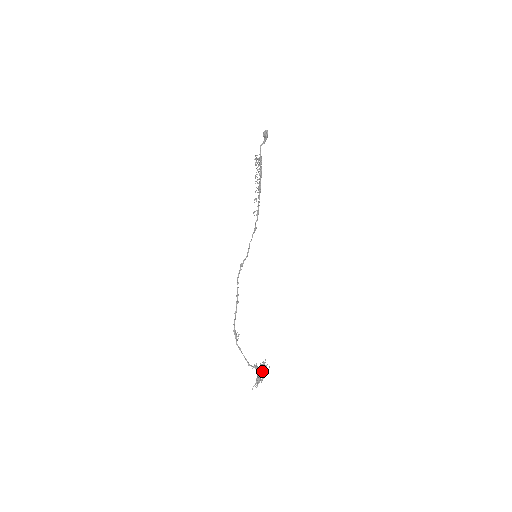
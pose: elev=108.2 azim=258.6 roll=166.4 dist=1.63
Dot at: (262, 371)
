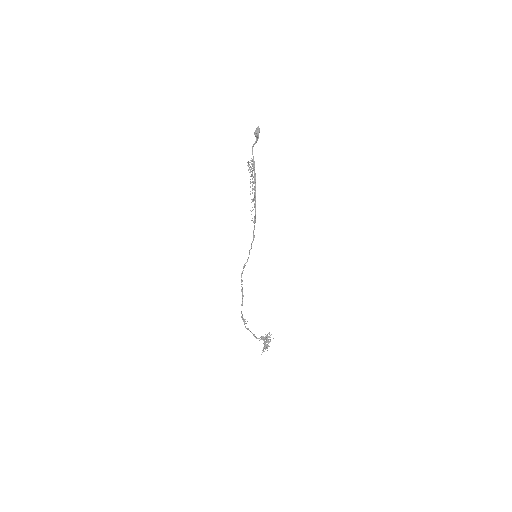
Dot at: (268, 342)
